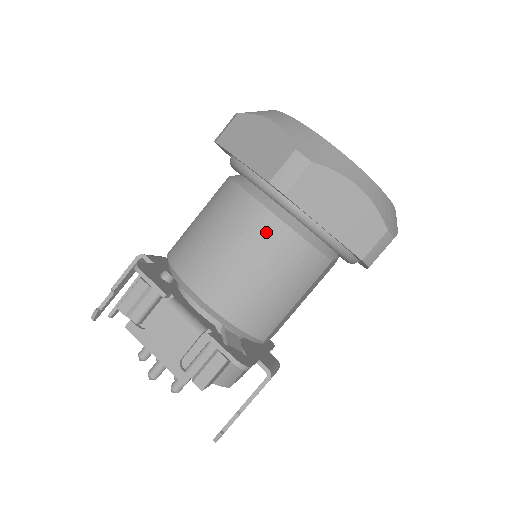
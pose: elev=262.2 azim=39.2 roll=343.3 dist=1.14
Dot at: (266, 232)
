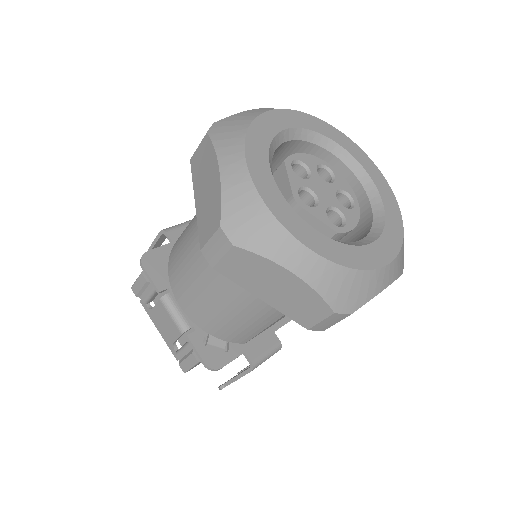
Dot at: occluded
